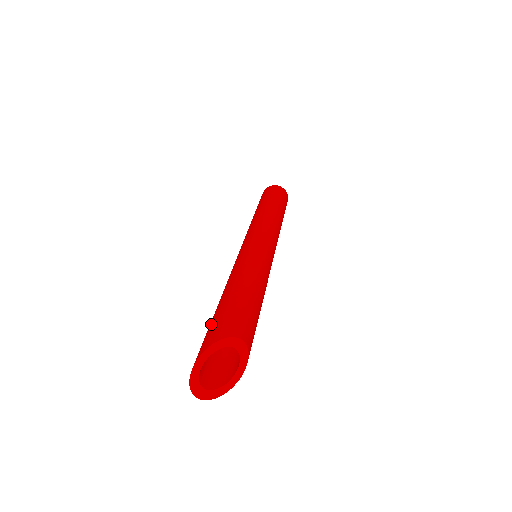
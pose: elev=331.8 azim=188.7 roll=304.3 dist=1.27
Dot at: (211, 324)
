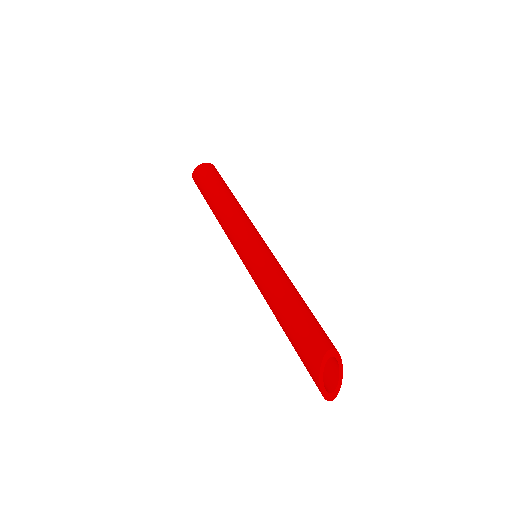
Dot at: (299, 351)
